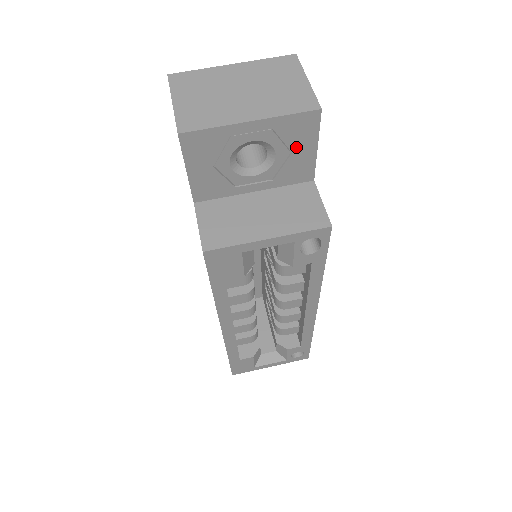
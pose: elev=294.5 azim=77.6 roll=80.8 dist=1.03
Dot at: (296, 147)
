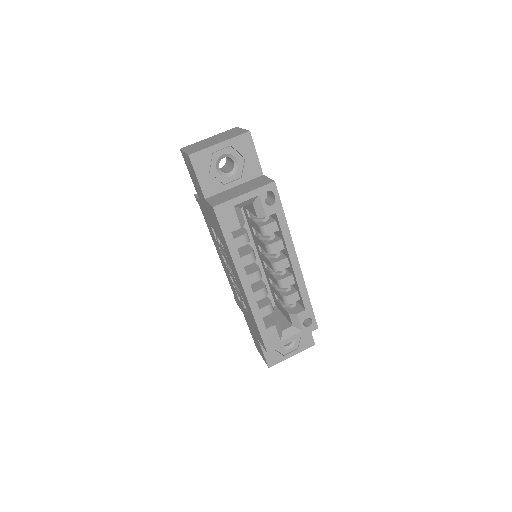
Dot at: (246, 155)
